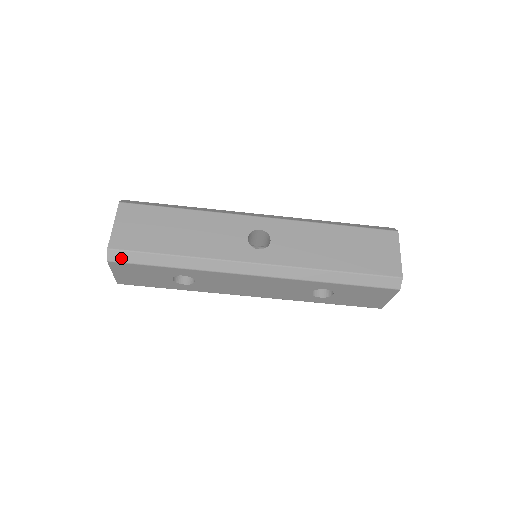
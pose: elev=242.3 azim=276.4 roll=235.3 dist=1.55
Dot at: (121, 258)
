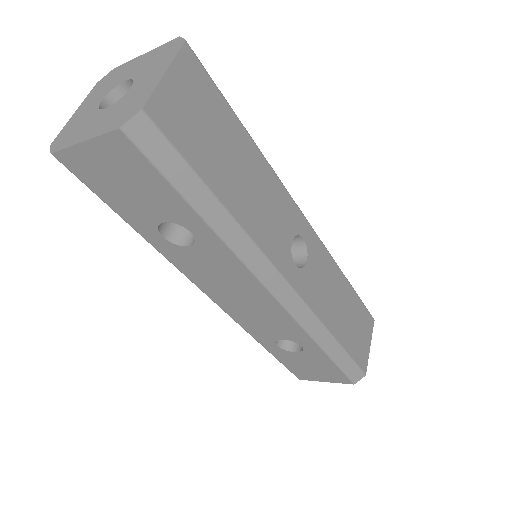
Dot at: (148, 143)
